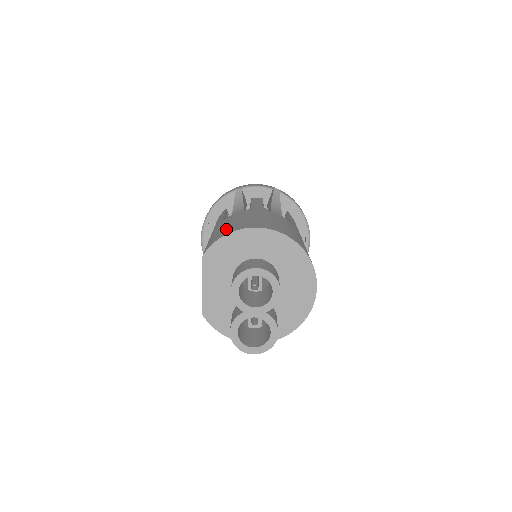
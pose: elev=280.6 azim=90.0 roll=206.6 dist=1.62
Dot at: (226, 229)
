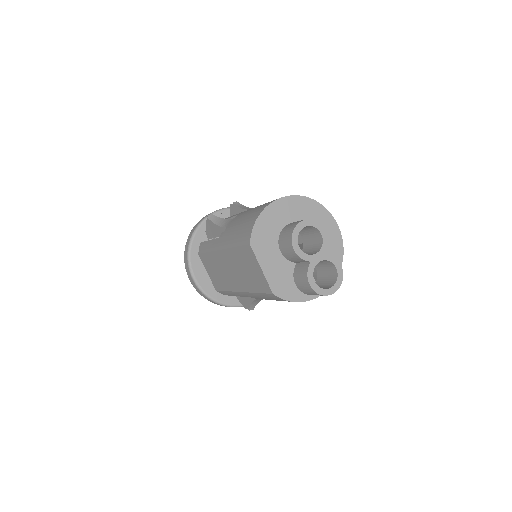
Dot at: (248, 220)
